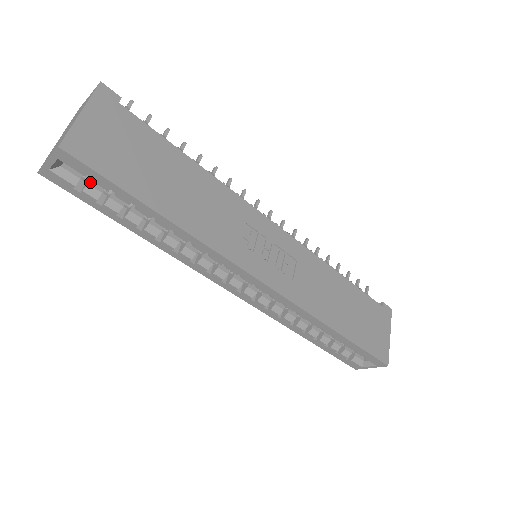
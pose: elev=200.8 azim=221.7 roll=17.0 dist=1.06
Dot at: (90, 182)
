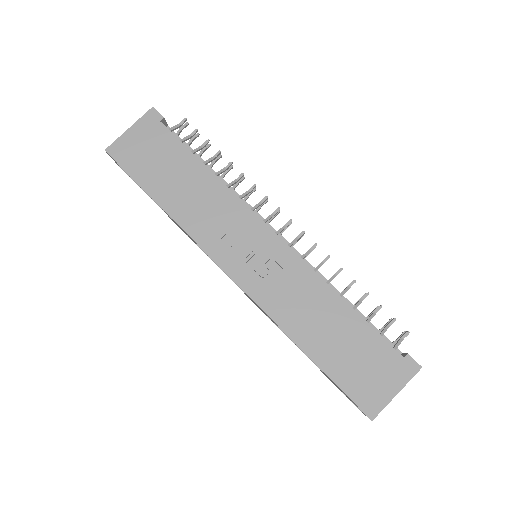
Dot at: occluded
